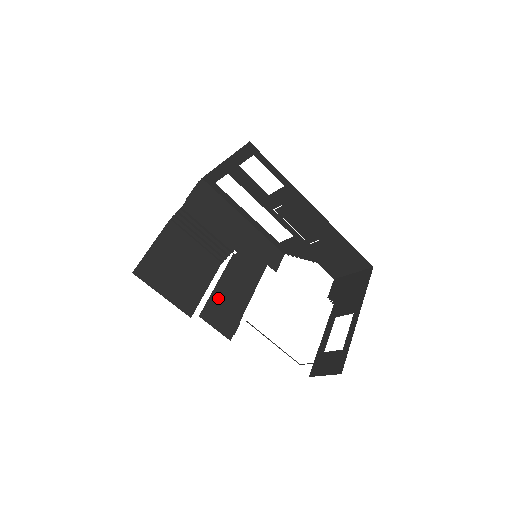
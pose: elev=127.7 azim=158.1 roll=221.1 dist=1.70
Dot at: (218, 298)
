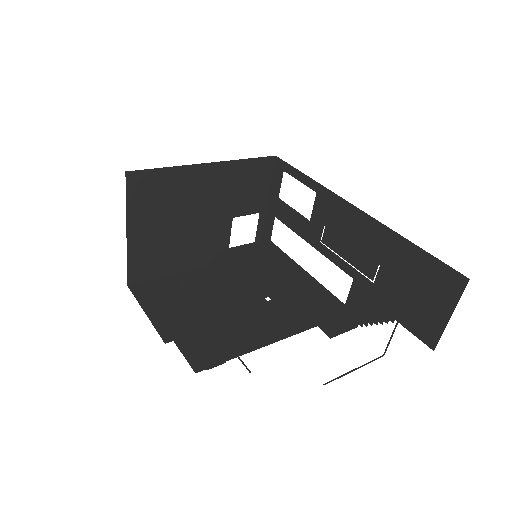
Dot at: (210, 326)
